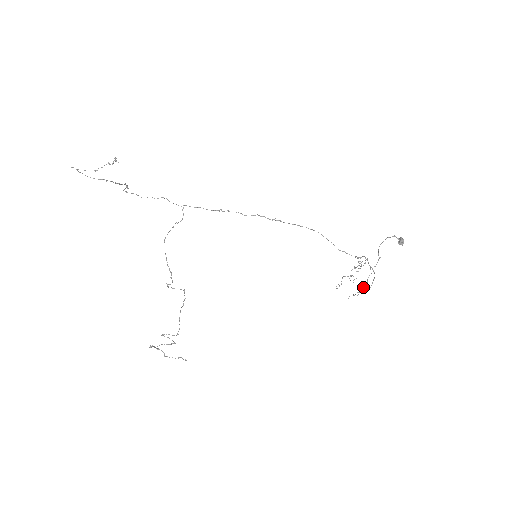
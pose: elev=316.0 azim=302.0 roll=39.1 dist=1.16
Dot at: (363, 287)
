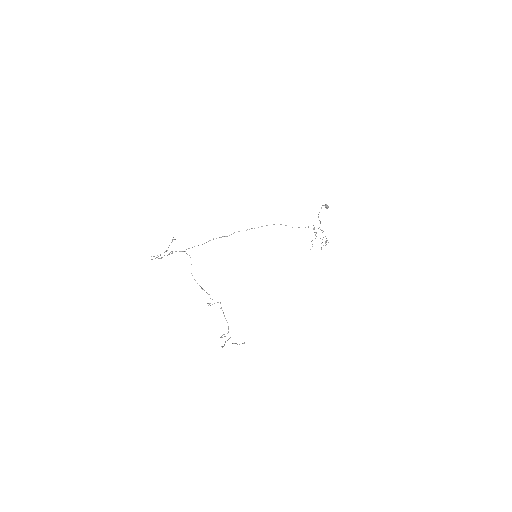
Dot at: (326, 241)
